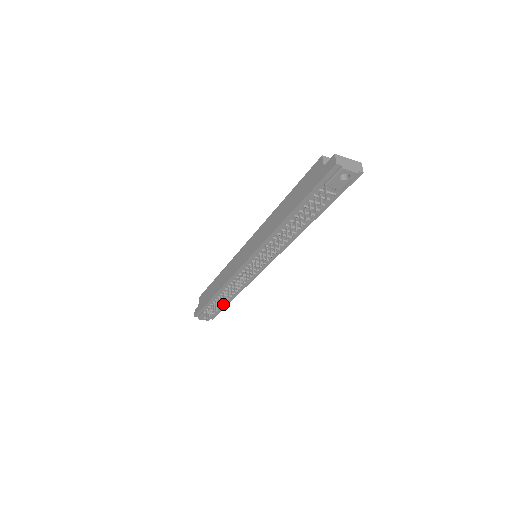
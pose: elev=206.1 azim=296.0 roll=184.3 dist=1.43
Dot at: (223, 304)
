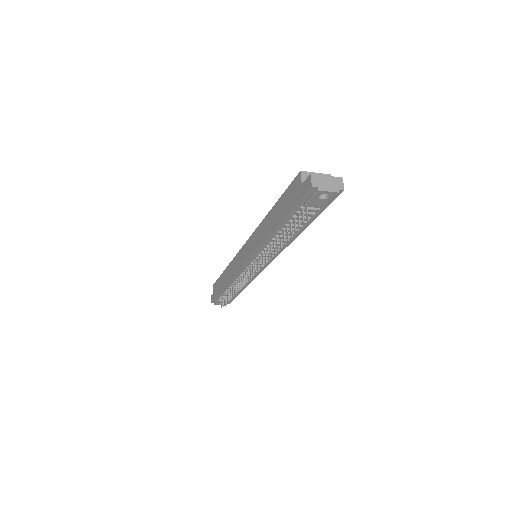
Dot at: (235, 293)
